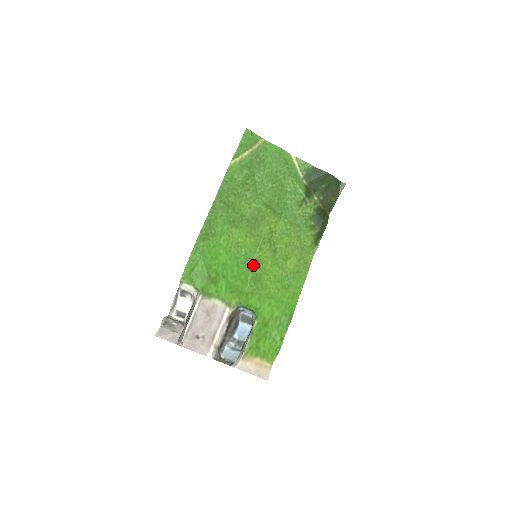
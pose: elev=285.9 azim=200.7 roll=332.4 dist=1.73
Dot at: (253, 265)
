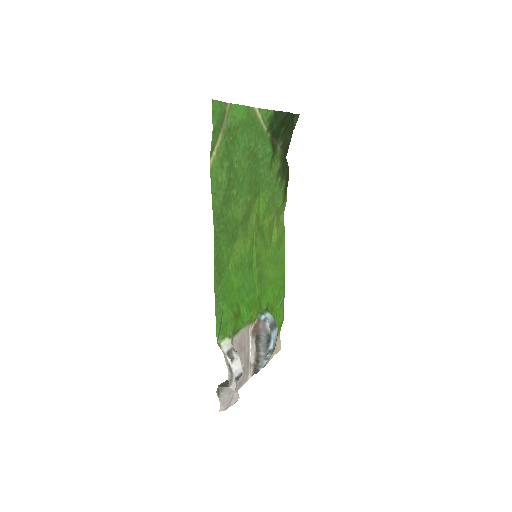
Dot at: (255, 267)
